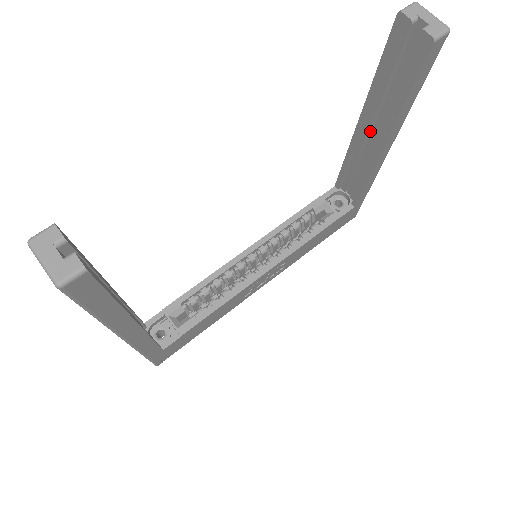
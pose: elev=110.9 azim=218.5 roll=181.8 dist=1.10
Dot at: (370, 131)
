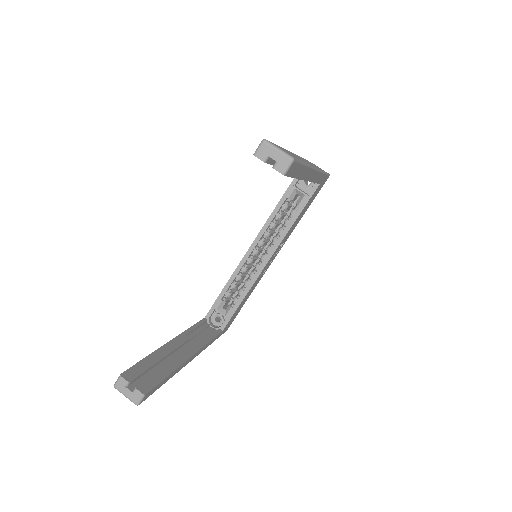
Dot at: occluded
